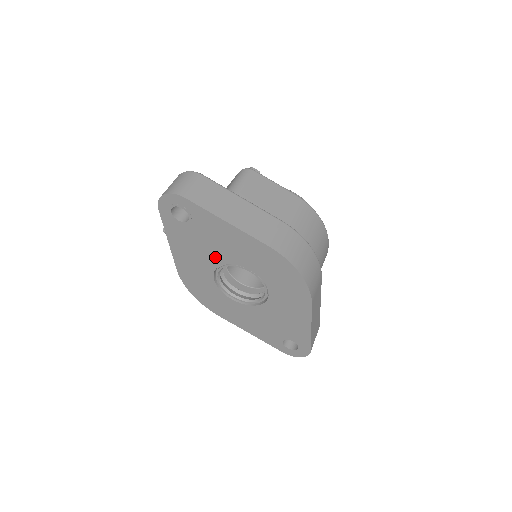
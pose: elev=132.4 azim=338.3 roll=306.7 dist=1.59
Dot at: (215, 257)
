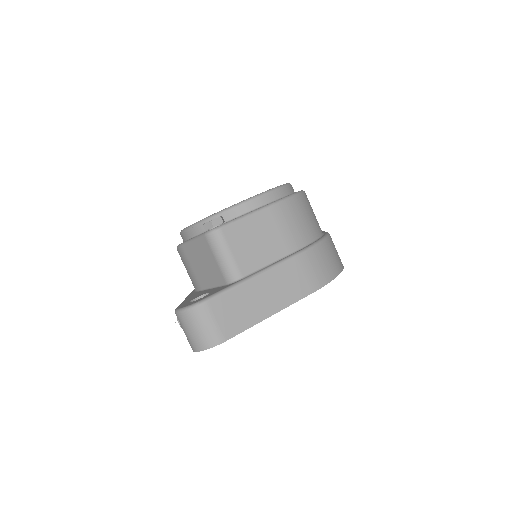
Dot at: occluded
